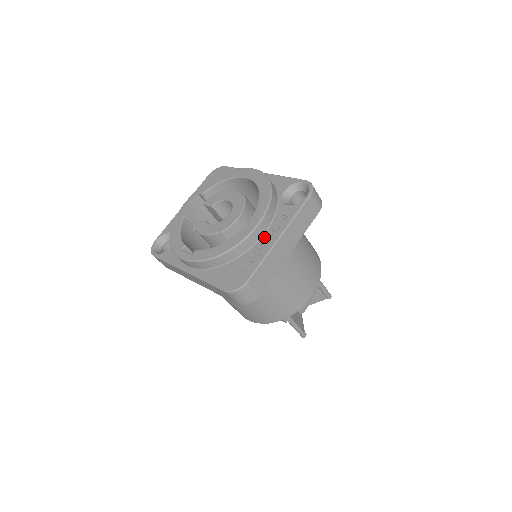
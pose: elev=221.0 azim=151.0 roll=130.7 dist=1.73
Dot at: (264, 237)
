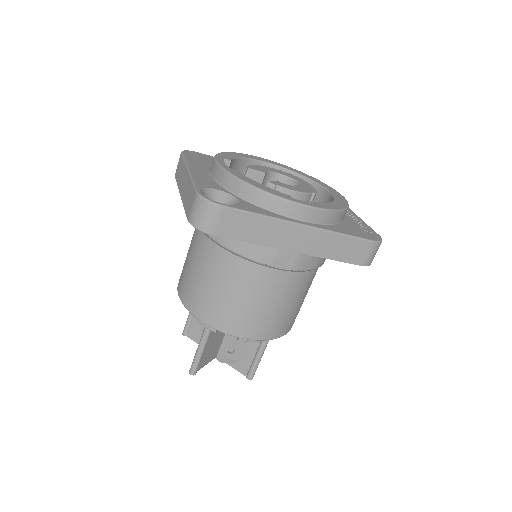
Dot at: occluded
